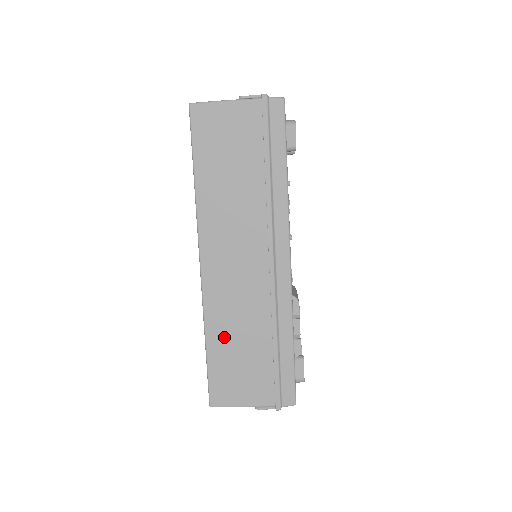
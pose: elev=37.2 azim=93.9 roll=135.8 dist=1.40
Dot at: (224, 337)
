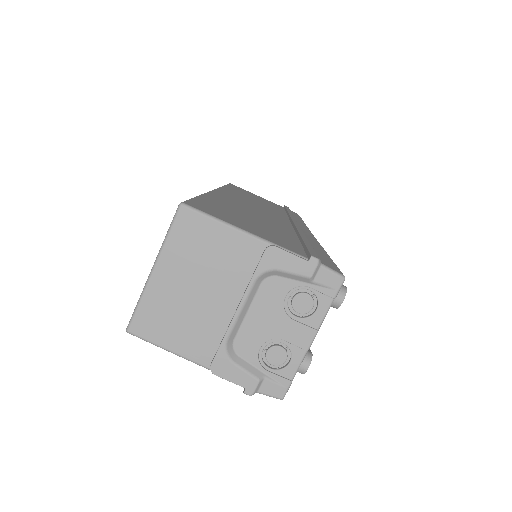
Dot at: (230, 206)
